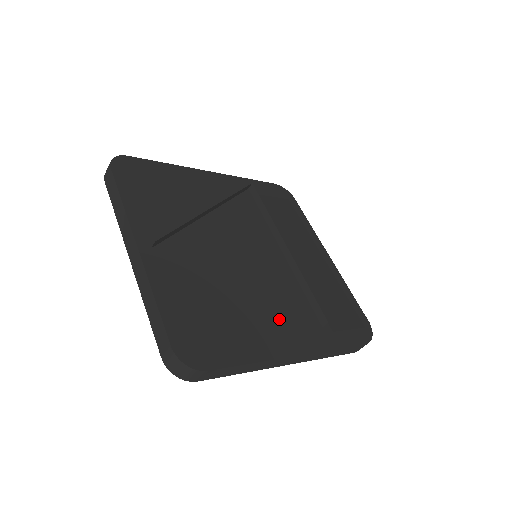
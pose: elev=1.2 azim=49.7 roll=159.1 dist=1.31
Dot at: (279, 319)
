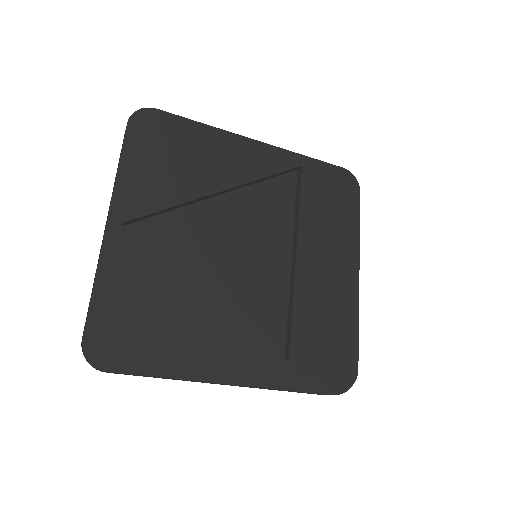
Dot at: (232, 338)
